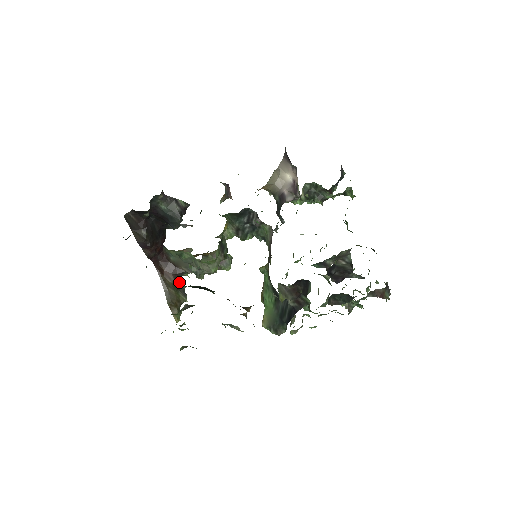
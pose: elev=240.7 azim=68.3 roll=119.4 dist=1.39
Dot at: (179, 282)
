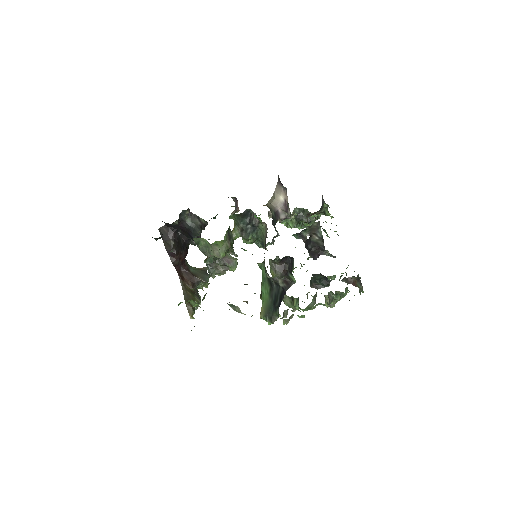
Dot at: (195, 289)
